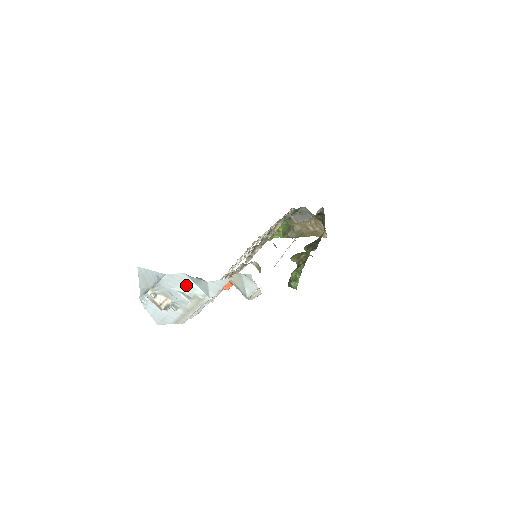
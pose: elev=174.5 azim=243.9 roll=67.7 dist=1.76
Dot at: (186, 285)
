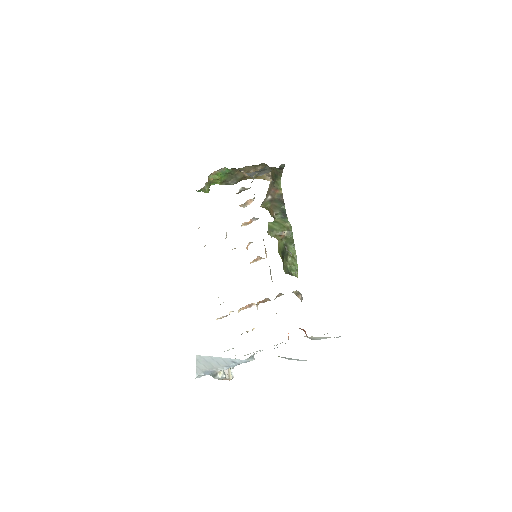
Dot at: occluded
